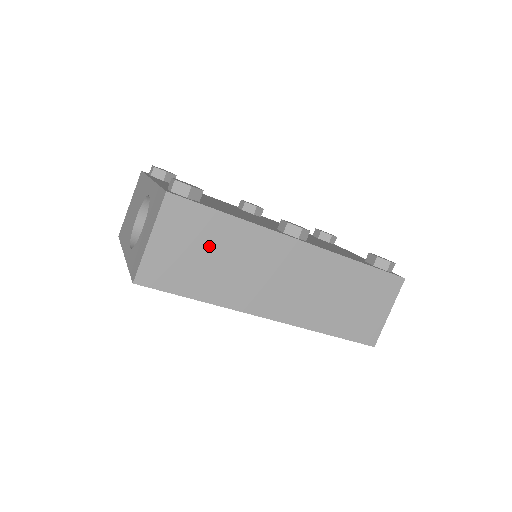
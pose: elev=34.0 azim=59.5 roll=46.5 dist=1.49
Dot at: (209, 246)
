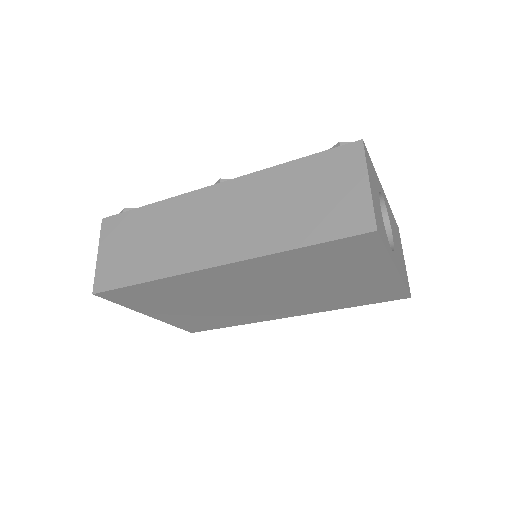
Dot at: (139, 236)
